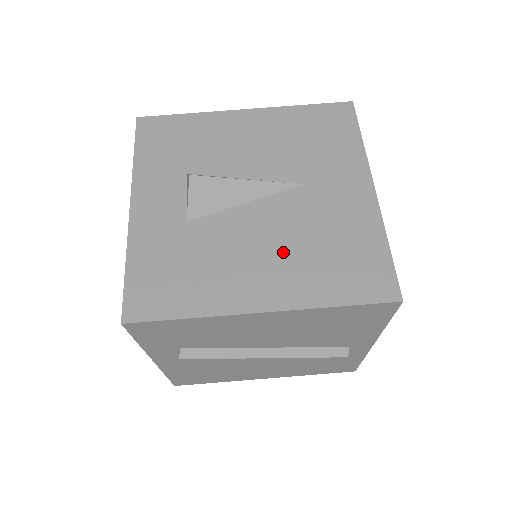
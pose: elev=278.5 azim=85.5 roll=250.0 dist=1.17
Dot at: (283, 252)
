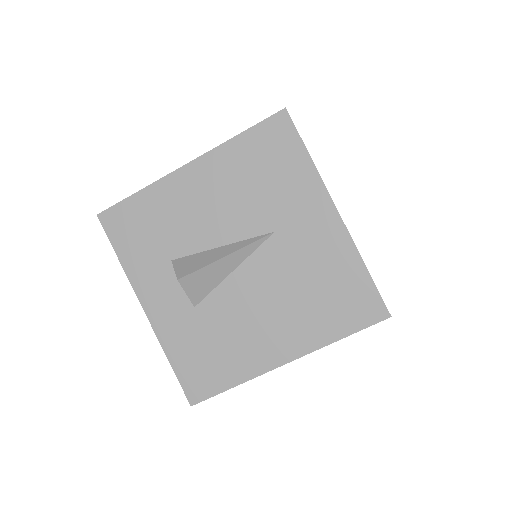
Dot at: (282, 307)
